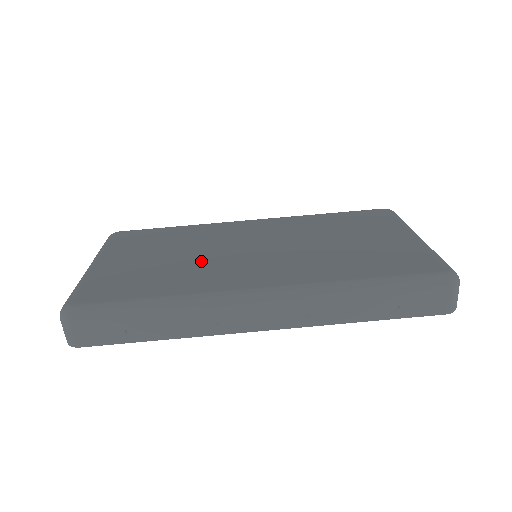
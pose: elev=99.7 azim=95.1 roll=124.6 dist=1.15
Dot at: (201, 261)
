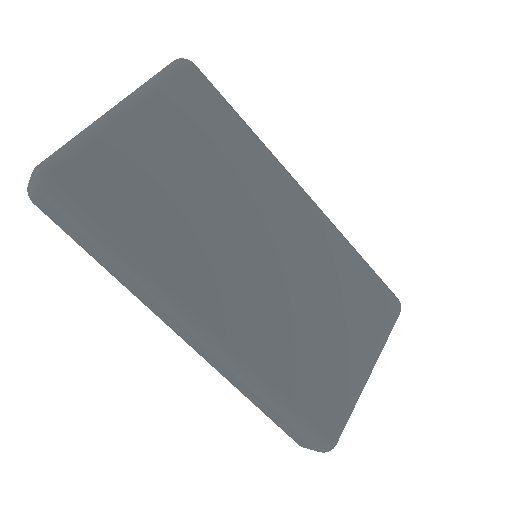
Dot at: (206, 225)
